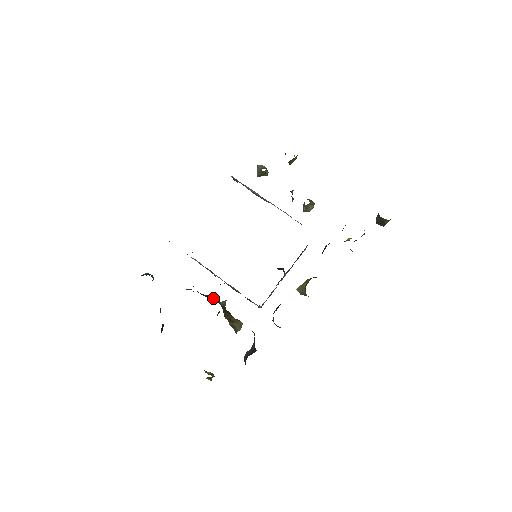
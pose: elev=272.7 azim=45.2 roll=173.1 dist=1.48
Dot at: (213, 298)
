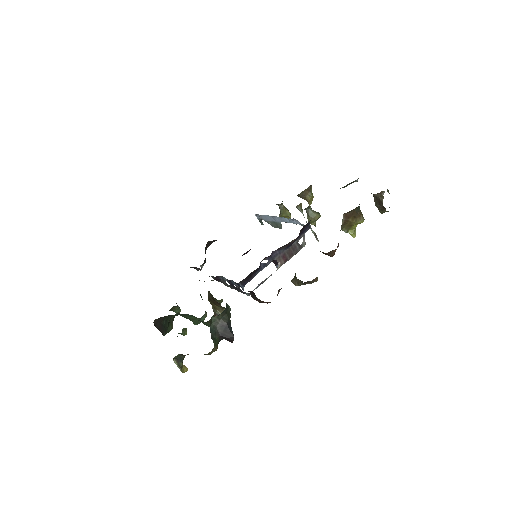
Dot at: occluded
